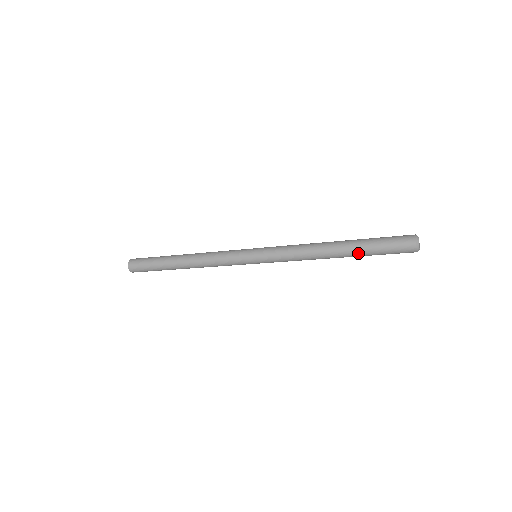
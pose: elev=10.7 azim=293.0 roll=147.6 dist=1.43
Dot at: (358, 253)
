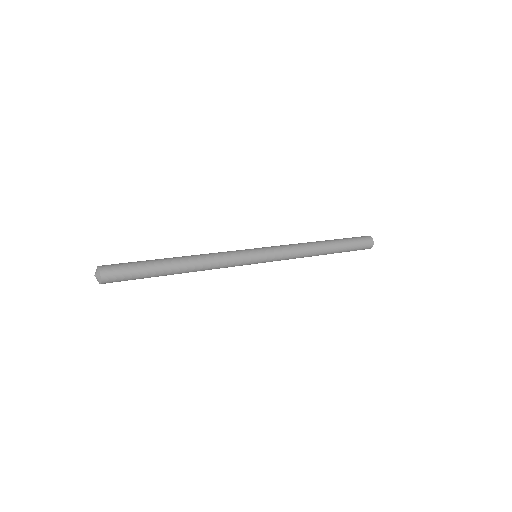
Dot at: (340, 250)
